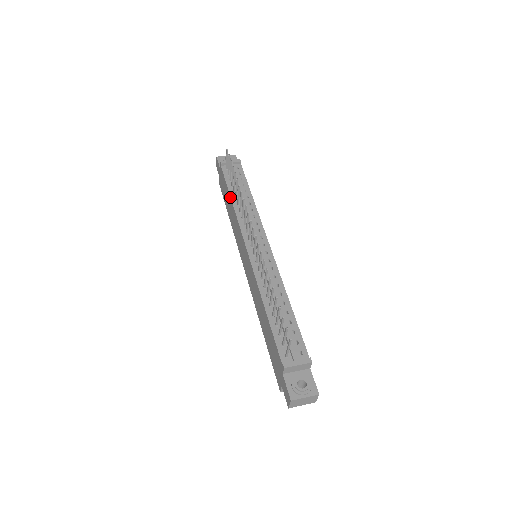
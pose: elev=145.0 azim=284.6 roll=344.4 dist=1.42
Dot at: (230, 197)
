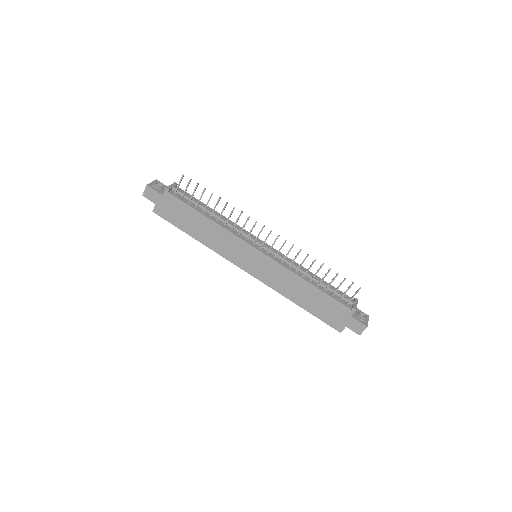
Dot at: (206, 217)
